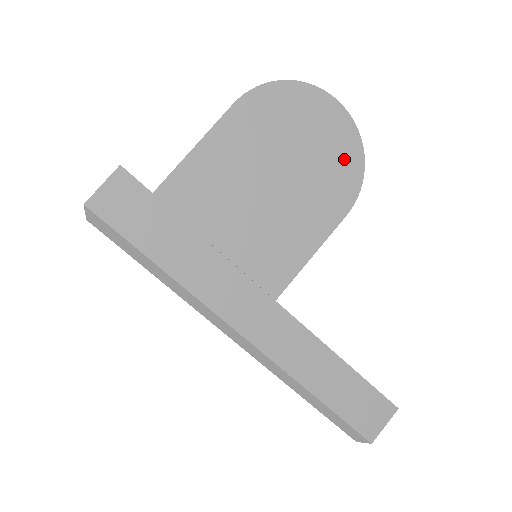
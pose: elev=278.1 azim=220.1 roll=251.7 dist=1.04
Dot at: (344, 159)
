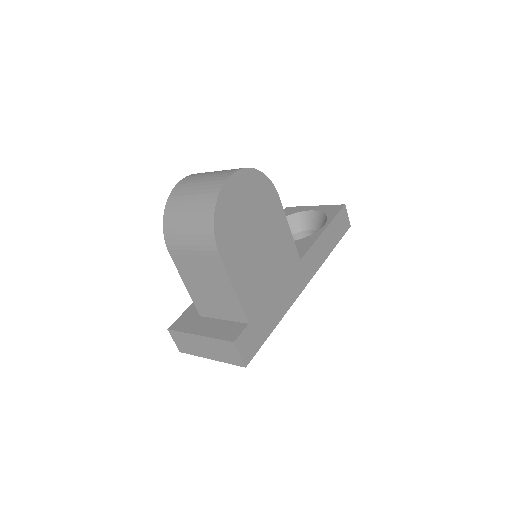
Dot at: (257, 186)
